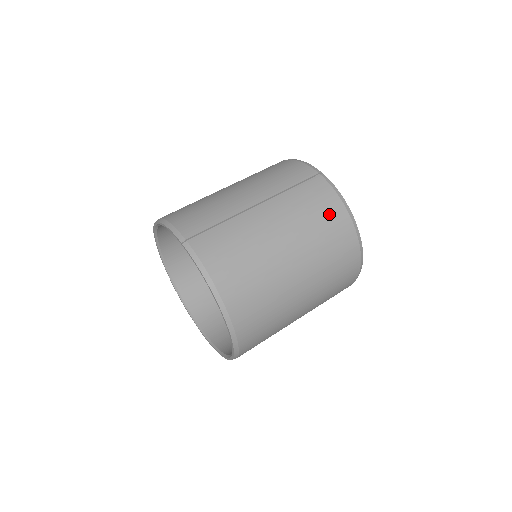
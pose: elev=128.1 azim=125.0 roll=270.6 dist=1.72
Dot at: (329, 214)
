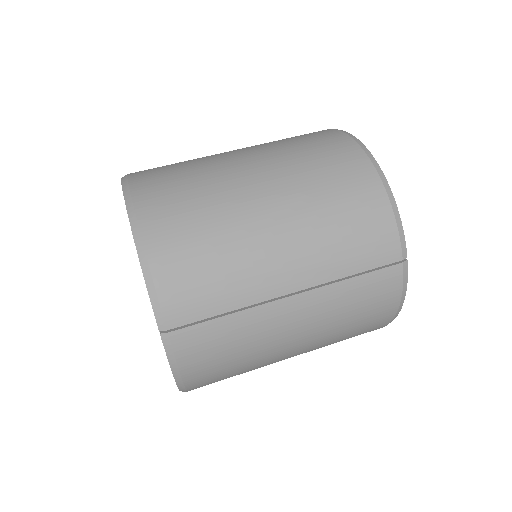
Dot at: (372, 319)
